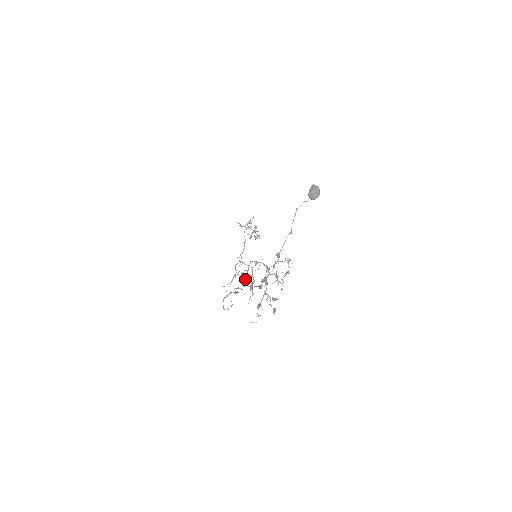
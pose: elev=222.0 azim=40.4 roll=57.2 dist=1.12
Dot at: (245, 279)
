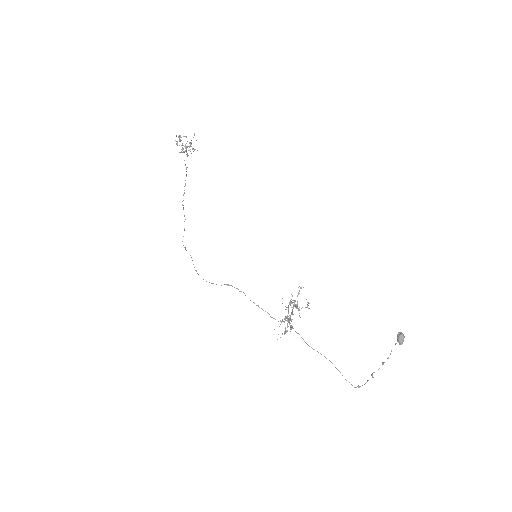
Dot at: (288, 322)
